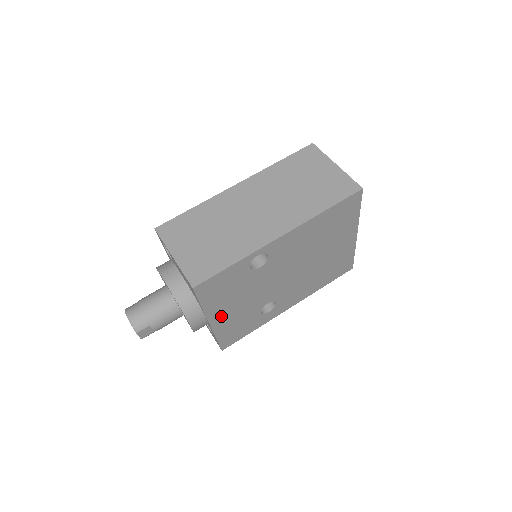
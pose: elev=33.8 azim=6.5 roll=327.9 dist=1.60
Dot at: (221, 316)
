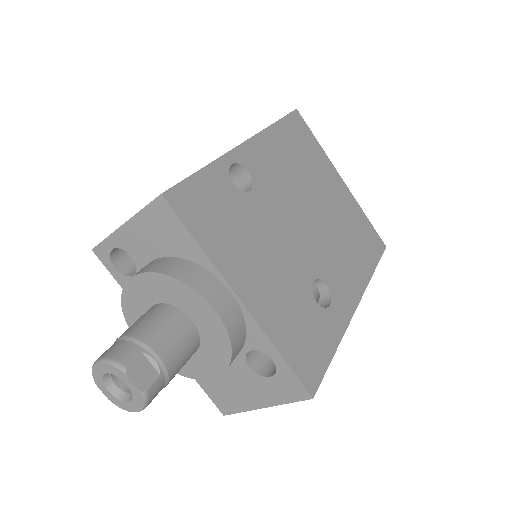
Dot at: (252, 288)
